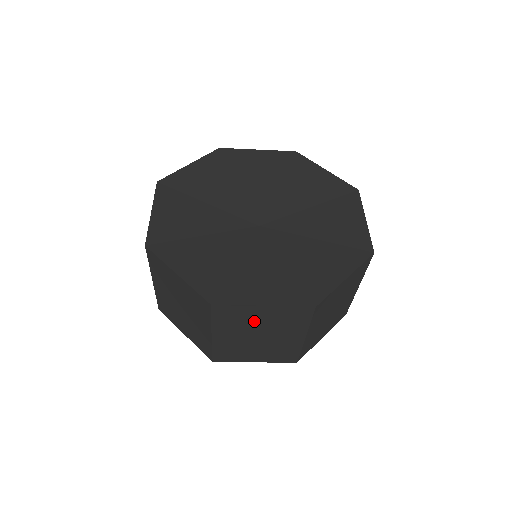
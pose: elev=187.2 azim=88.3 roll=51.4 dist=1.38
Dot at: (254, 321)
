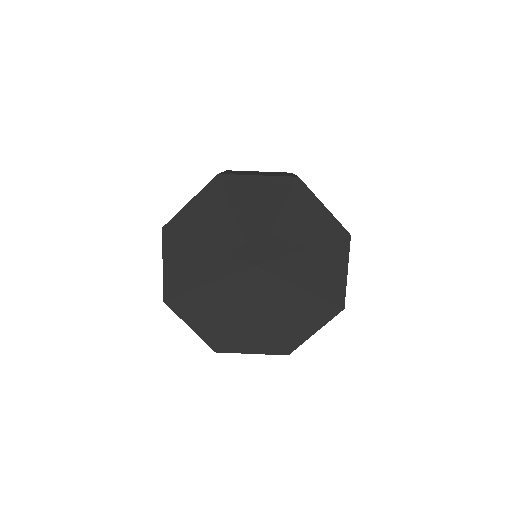
Dot at: occluded
